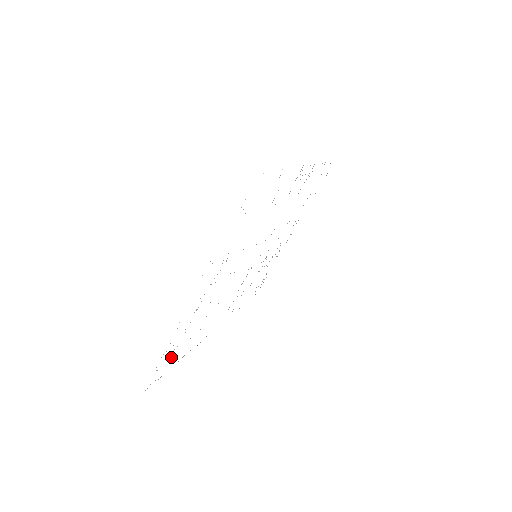
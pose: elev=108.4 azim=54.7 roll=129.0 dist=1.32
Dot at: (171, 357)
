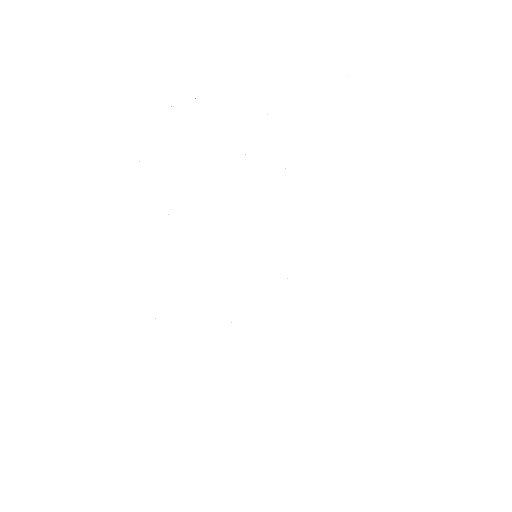
Dot at: occluded
